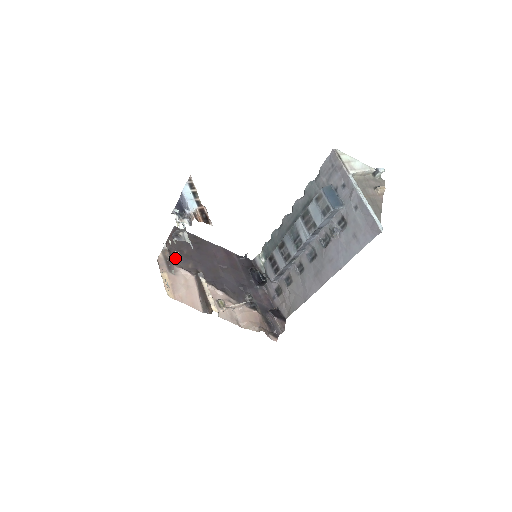
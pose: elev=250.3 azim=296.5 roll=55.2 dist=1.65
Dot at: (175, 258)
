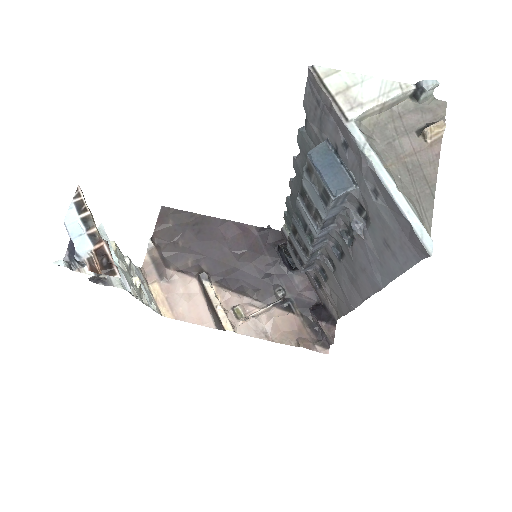
Dot at: (167, 256)
